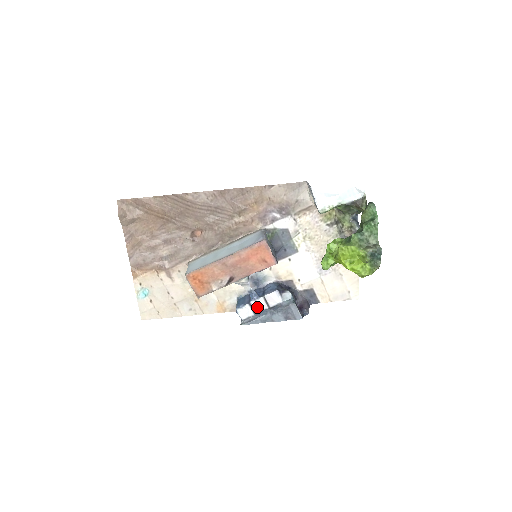
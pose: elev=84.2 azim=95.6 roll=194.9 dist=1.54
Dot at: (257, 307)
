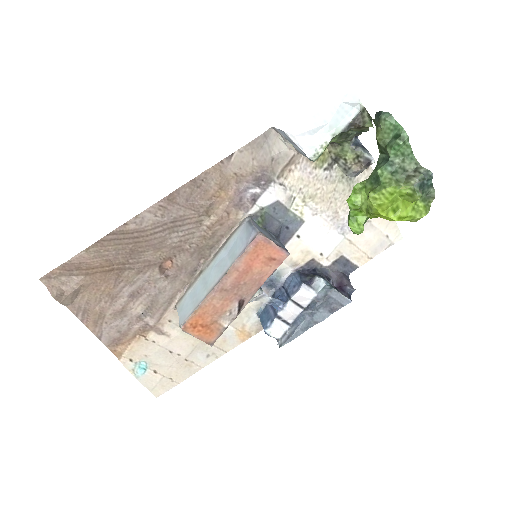
Dot at: (289, 316)
